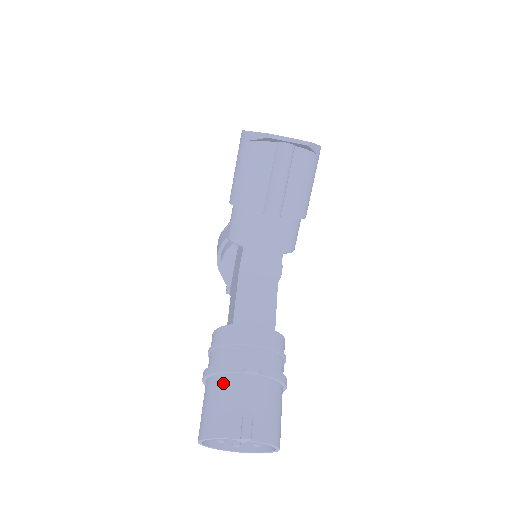
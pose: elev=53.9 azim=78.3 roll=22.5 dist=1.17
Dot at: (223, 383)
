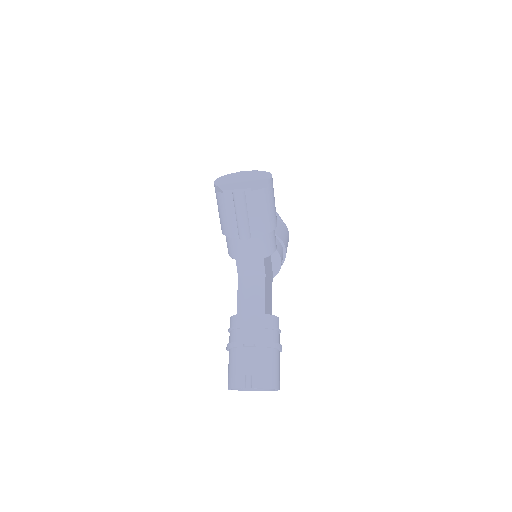
Dot at: (234, 354)
